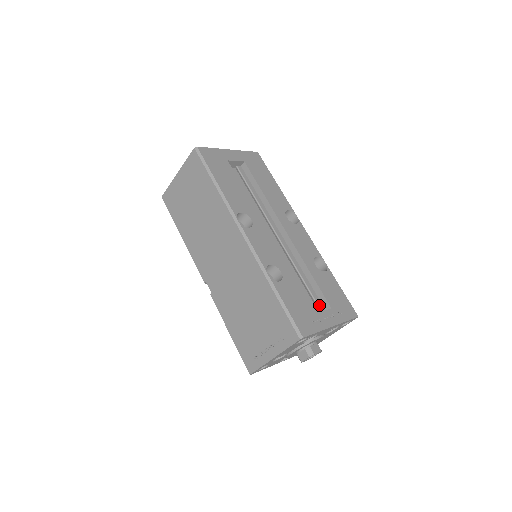
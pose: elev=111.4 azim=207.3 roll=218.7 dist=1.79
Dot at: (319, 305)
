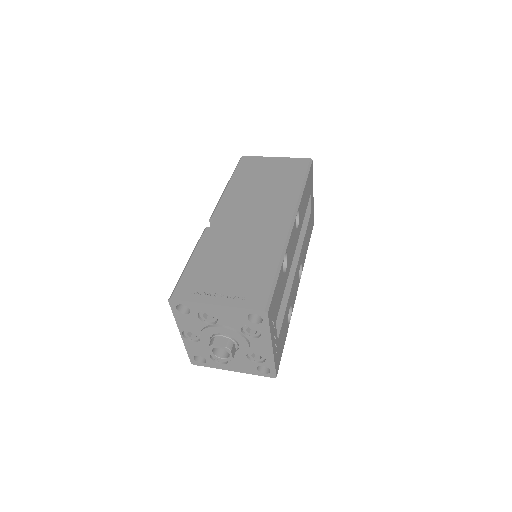
Dot at: occluded
